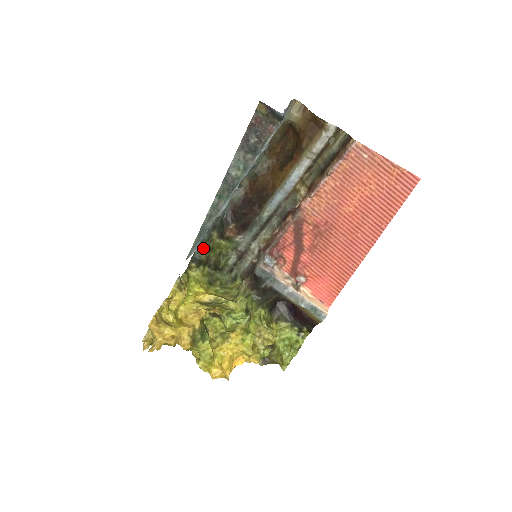
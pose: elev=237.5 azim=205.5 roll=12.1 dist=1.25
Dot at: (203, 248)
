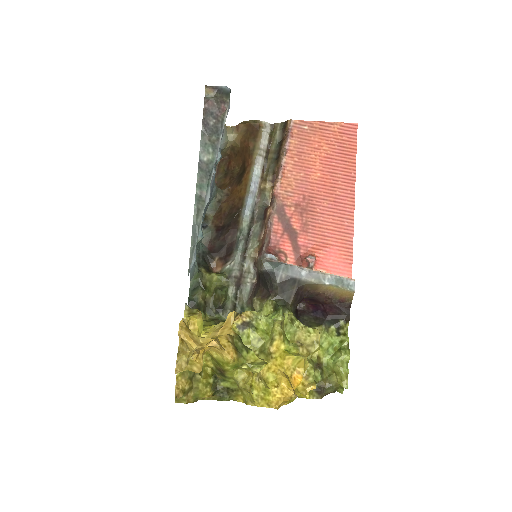
Dot at: (196, 289)
